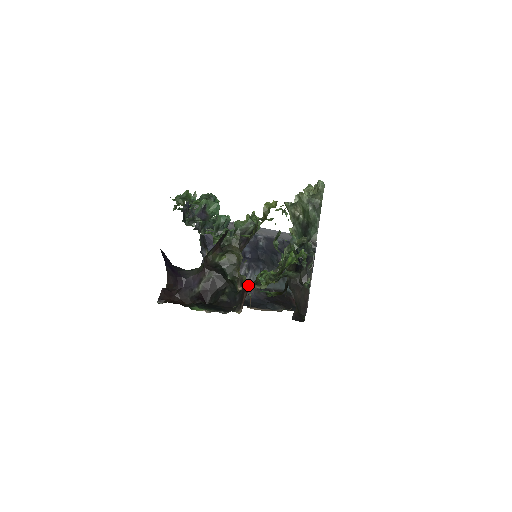
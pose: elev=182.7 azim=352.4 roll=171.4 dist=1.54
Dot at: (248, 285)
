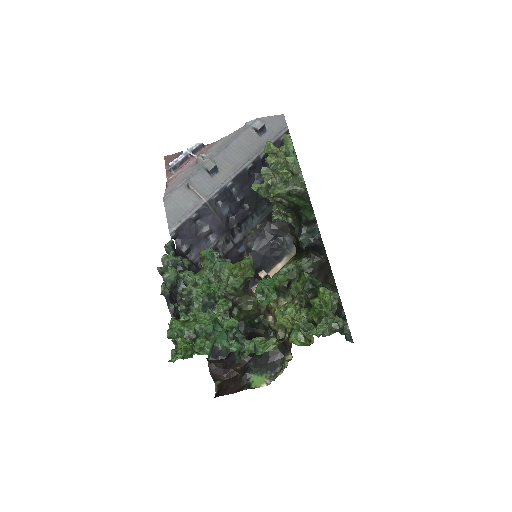
Dot at: (285, 337)
